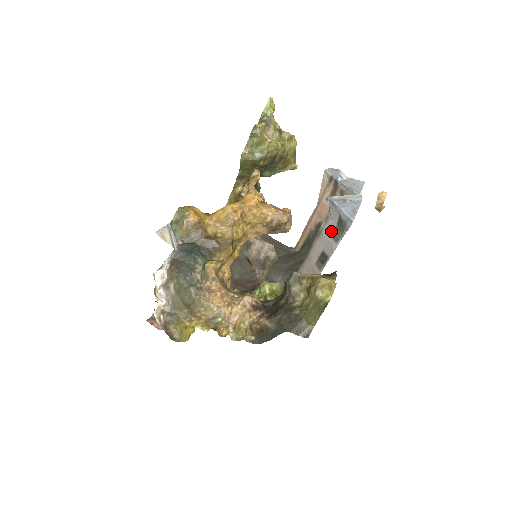
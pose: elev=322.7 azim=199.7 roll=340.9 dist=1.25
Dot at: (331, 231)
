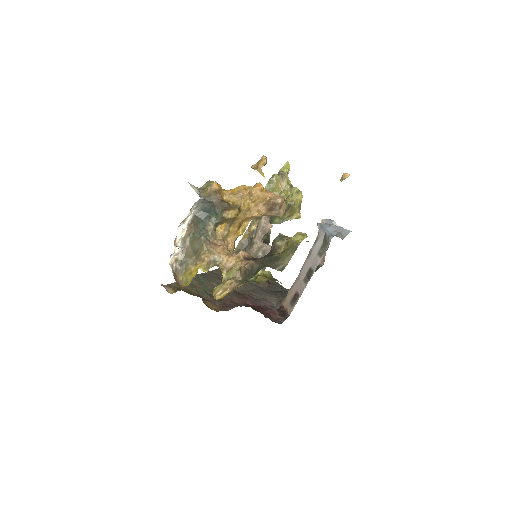
Dot at: (318, 249)
